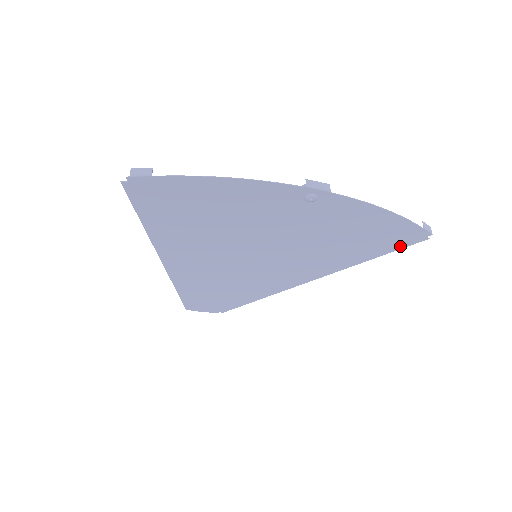
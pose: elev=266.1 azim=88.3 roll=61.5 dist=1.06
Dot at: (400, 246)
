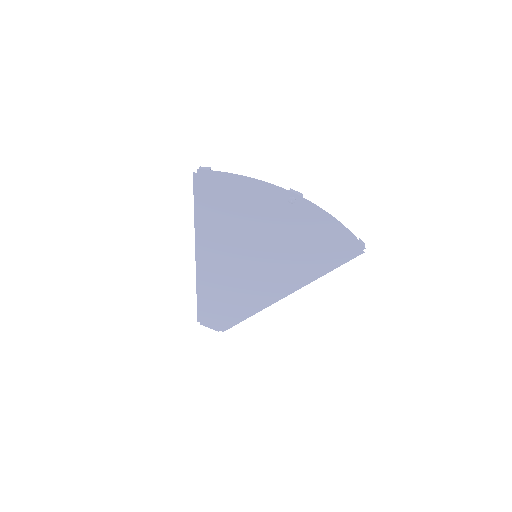
Dot at: (347, 258)
